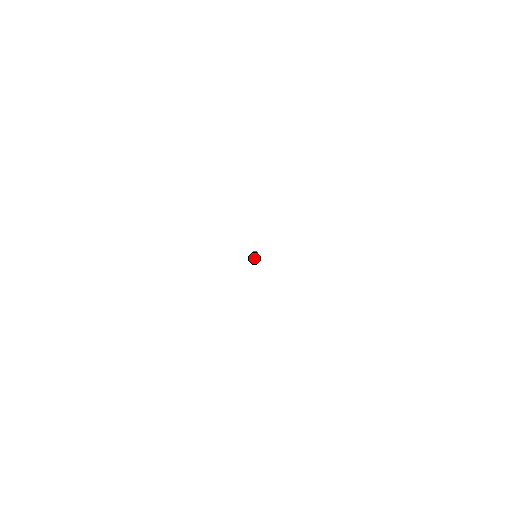
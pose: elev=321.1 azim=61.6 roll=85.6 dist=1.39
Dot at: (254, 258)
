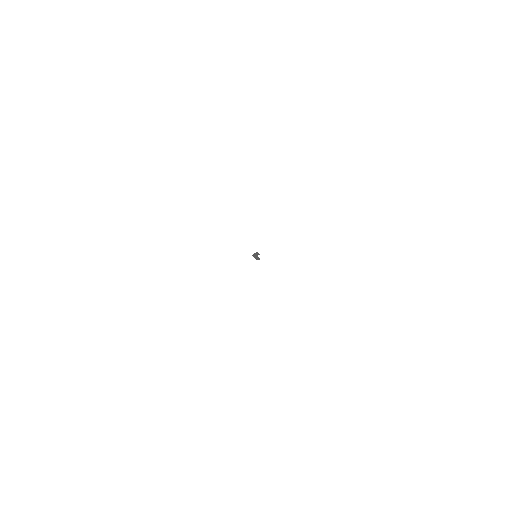
Dot at: (254, 257)
